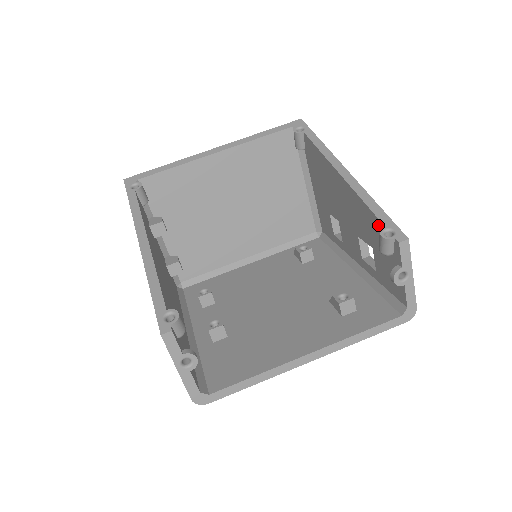
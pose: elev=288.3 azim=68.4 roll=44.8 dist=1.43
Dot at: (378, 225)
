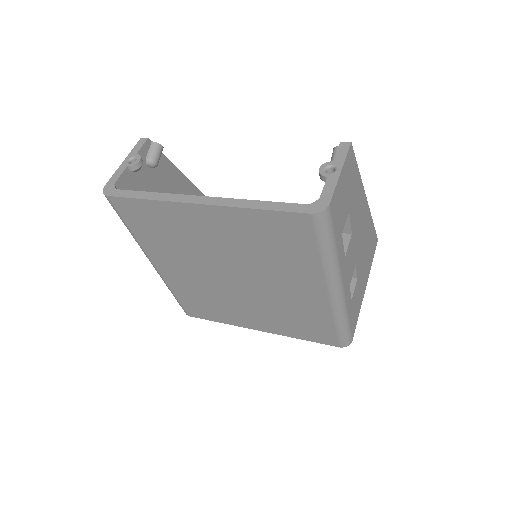
Dot at: occluded
